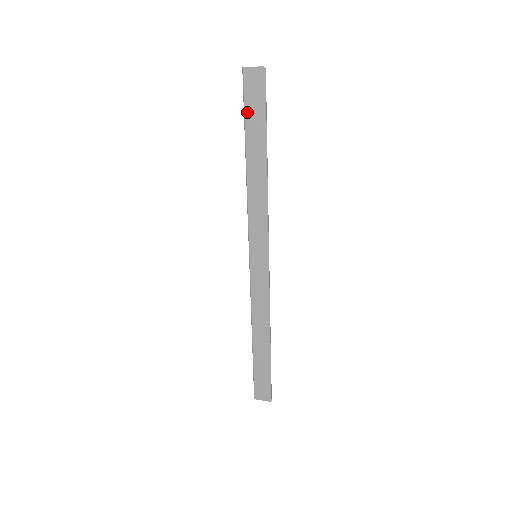
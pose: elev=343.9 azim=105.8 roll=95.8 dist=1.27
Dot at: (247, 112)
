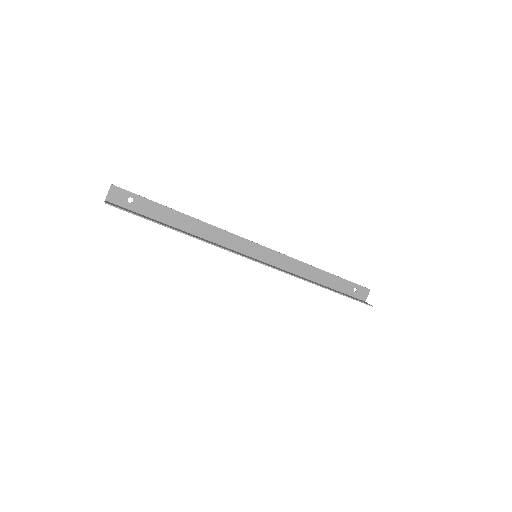
Dot at: occluded
